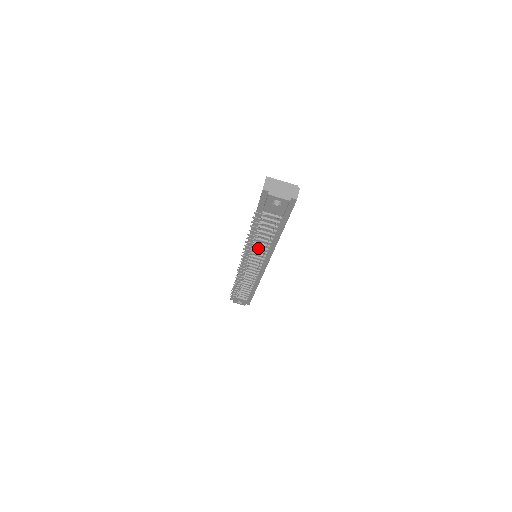
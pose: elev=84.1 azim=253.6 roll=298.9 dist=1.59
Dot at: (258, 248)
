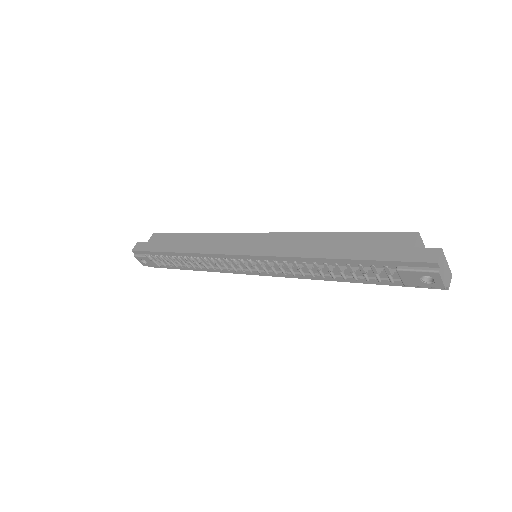
Dot at: (293, 266)
